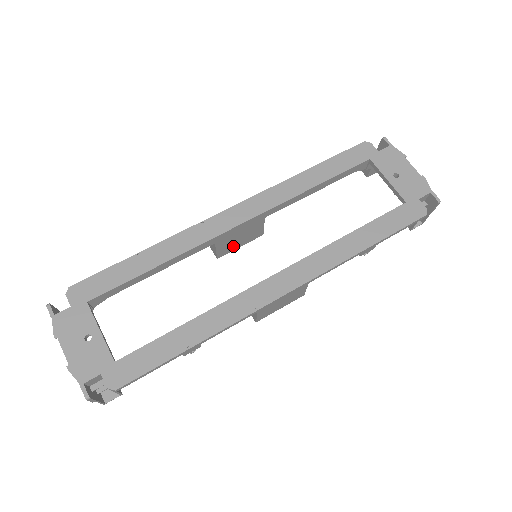
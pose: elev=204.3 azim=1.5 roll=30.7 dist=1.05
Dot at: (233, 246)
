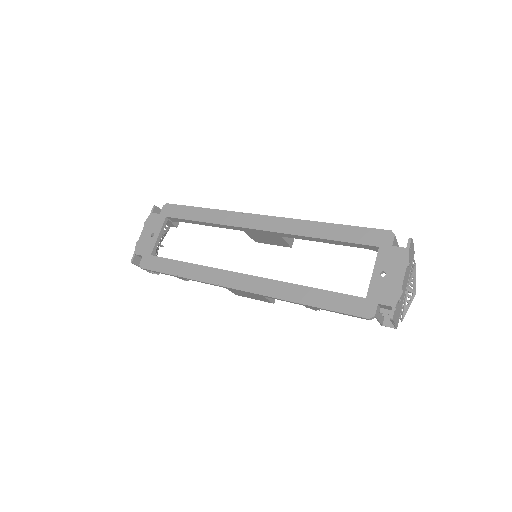
Dot at: (265, 241)
